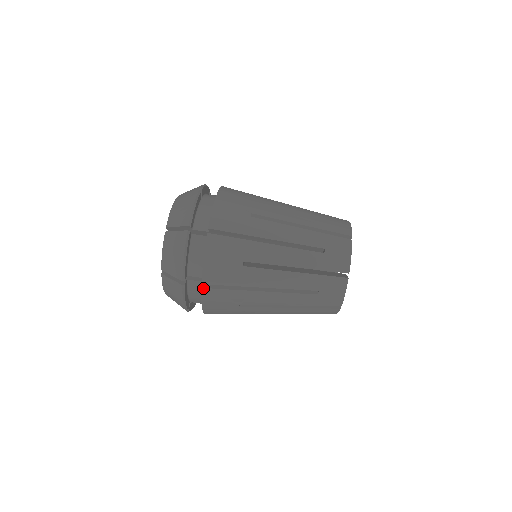
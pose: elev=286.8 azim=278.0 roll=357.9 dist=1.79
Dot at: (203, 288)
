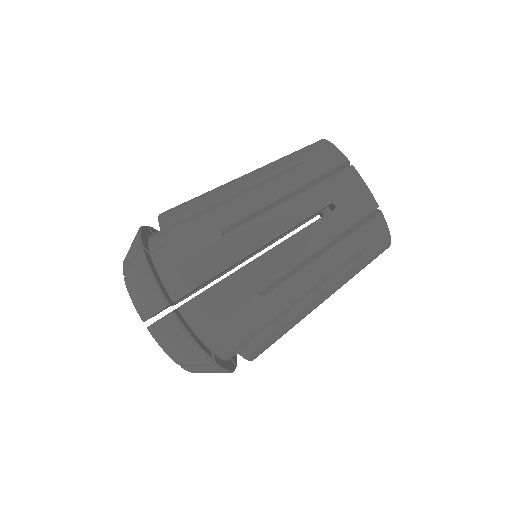
Dot at: (238, 351)
